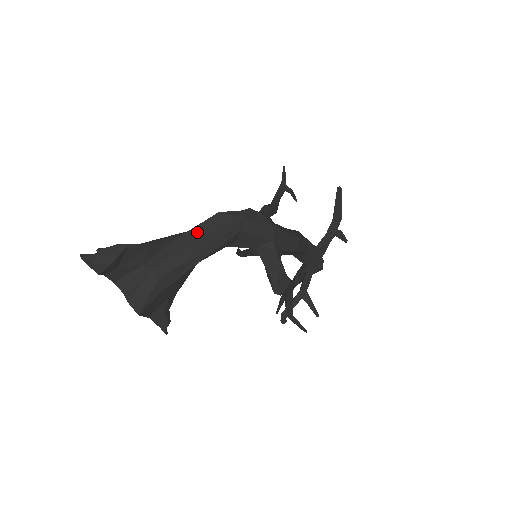
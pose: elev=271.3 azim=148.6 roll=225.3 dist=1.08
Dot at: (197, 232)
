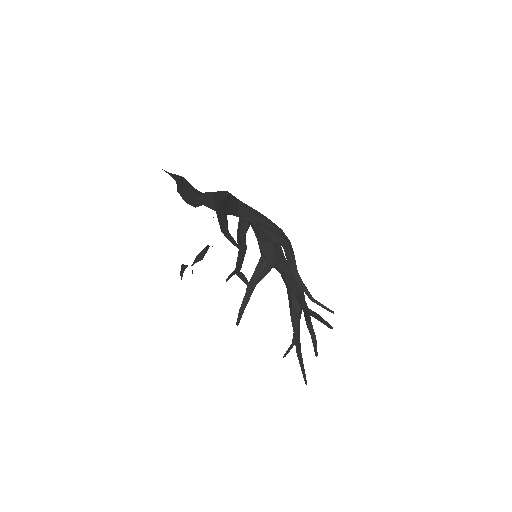
Dot at: occluded
